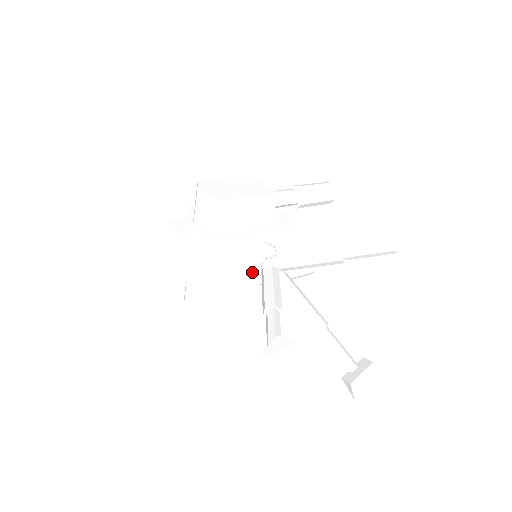
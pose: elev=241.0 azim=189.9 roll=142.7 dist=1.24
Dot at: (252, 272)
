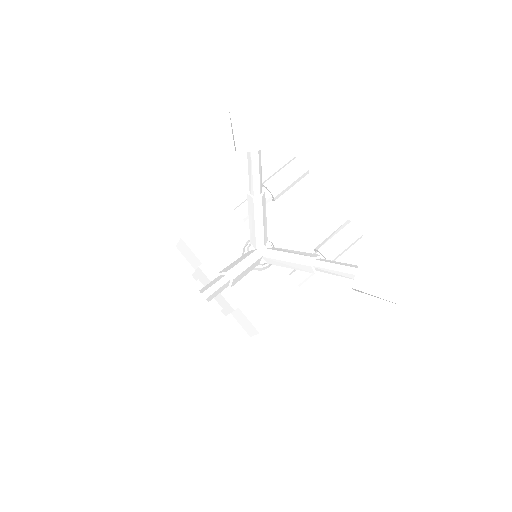
Dot at: (258, 269)
